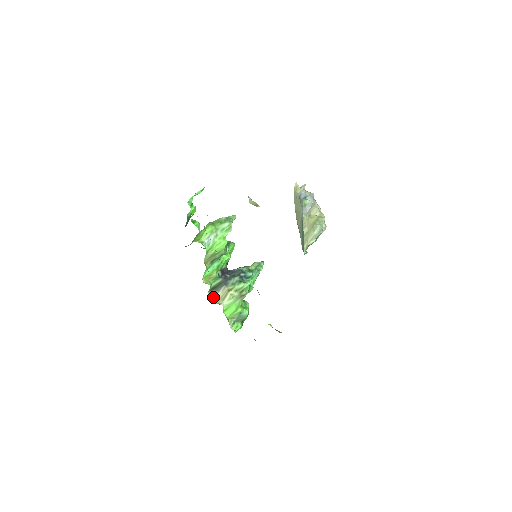
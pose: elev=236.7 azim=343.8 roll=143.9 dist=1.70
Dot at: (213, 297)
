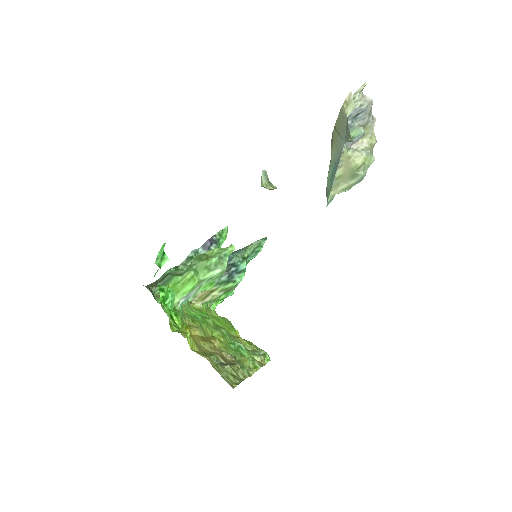
Dot at: occluded
